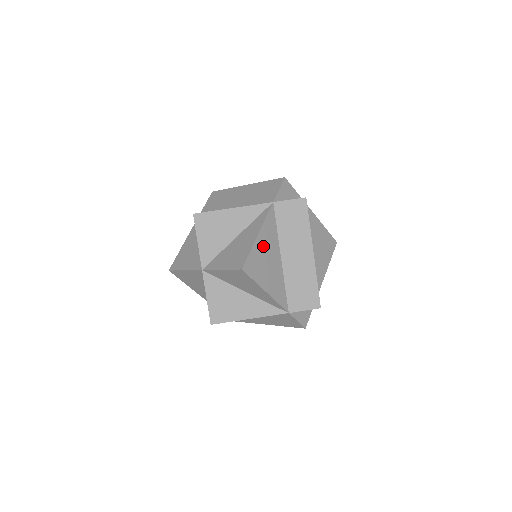
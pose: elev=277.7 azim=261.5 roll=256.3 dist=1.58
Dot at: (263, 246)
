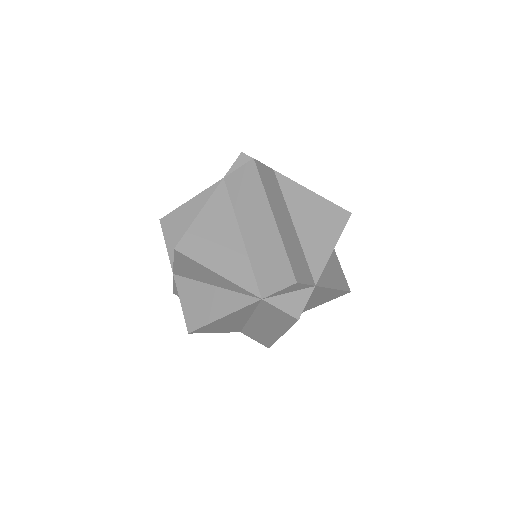
Dot at: (227, 319)
